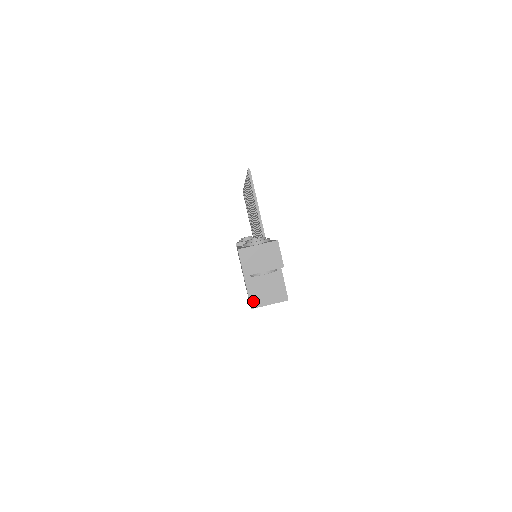
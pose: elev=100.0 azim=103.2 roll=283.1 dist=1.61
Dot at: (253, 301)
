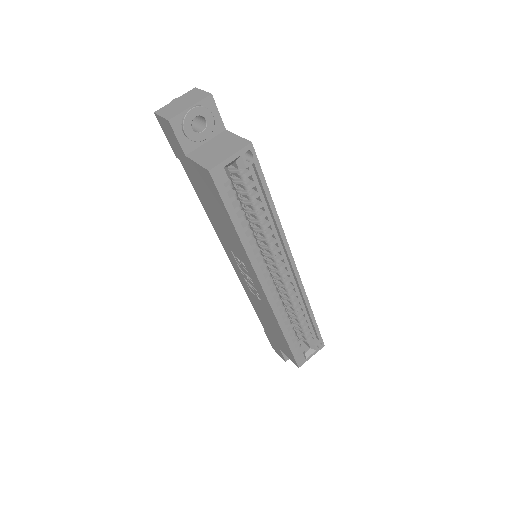
Dot at: (207, 165)
